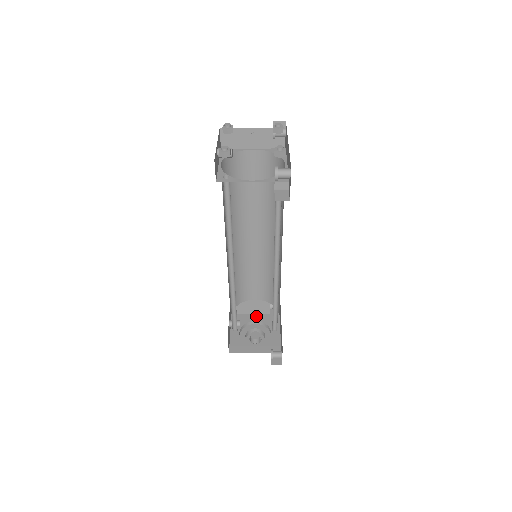
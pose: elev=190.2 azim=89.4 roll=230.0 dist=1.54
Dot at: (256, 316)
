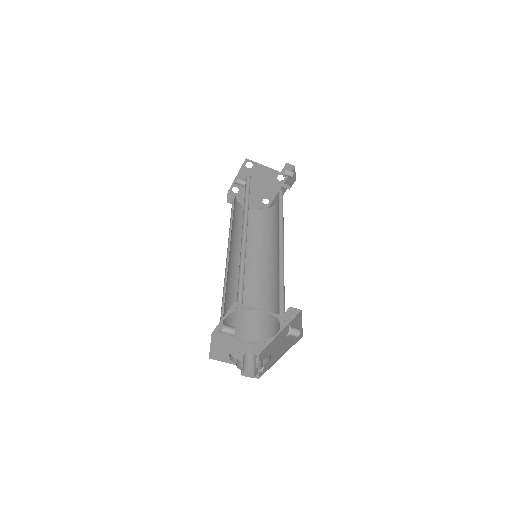
Dot at: occluded
